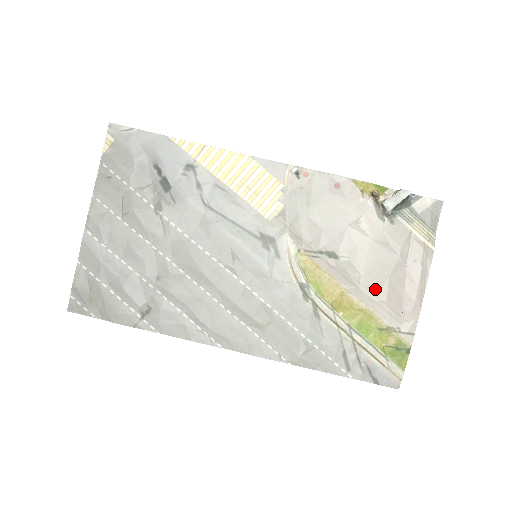
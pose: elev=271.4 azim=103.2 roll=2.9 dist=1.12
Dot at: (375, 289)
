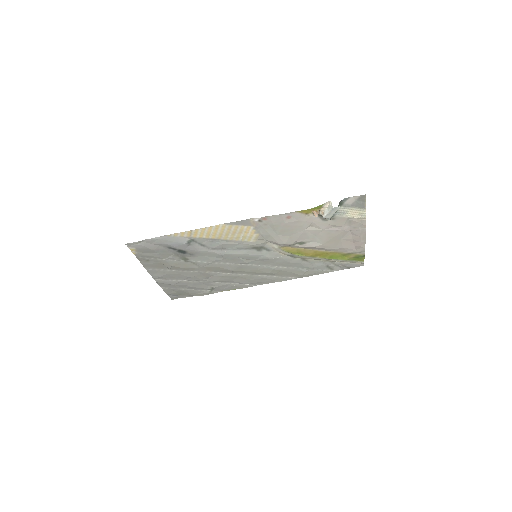
Dot at: (334, 246)
